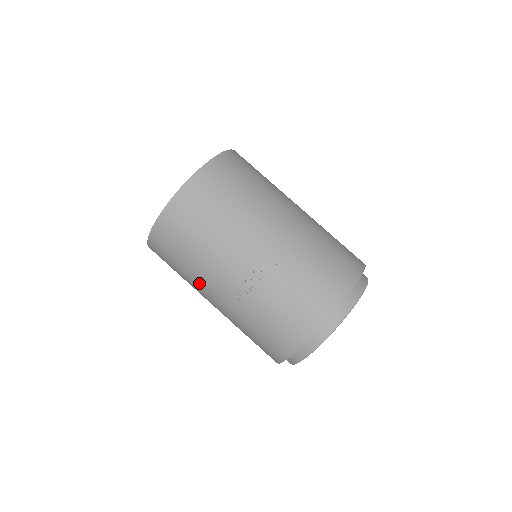
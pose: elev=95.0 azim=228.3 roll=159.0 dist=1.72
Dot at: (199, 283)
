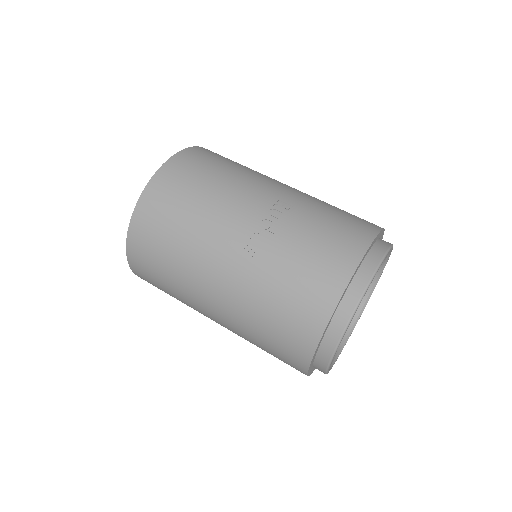
Dot at: (197, 256)
